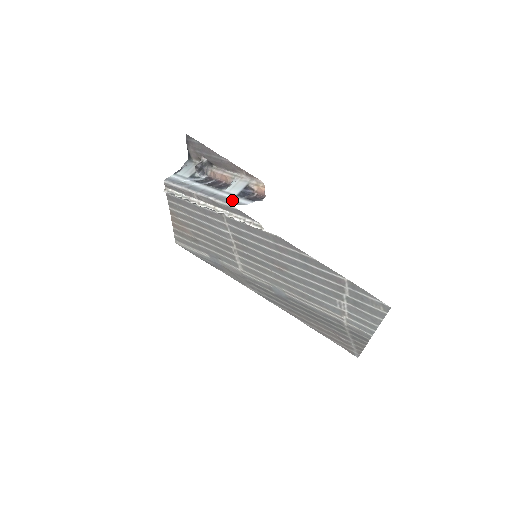
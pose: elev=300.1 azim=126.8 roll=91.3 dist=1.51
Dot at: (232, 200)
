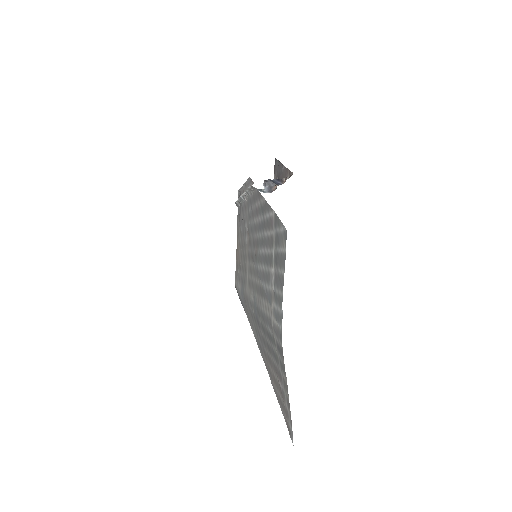
Dot at: occluded
